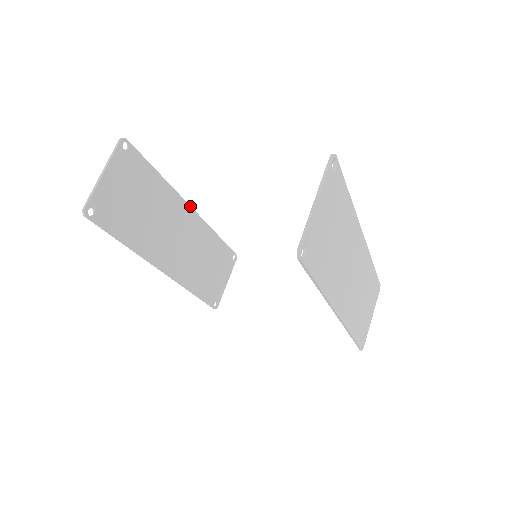
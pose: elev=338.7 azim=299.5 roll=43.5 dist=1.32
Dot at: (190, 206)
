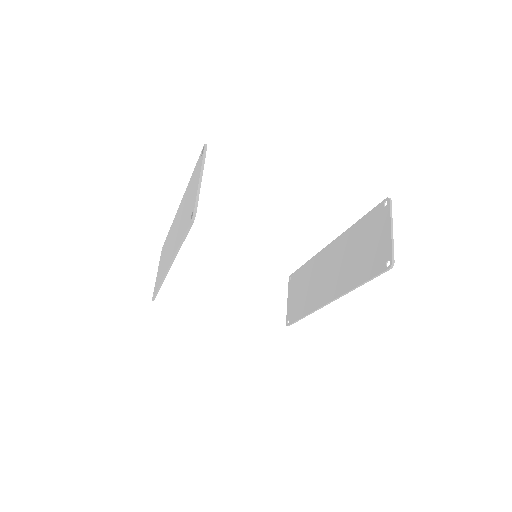
Dot at: occluded
